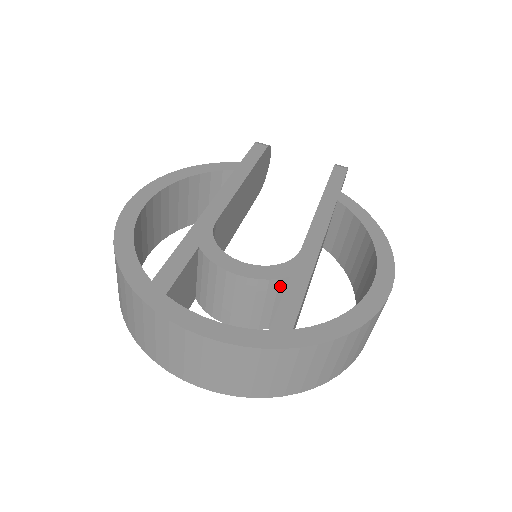
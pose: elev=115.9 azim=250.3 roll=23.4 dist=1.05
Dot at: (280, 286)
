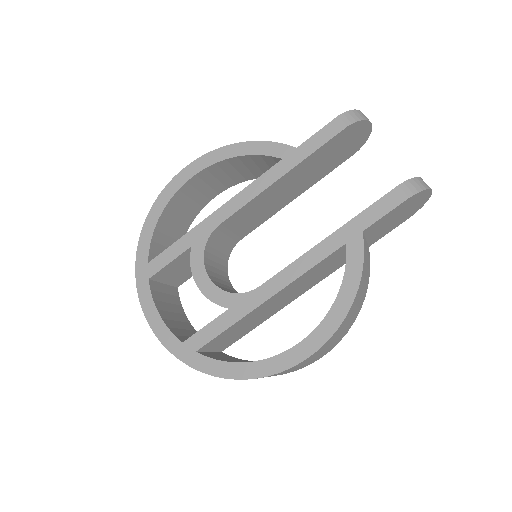
Dot at: occluded
